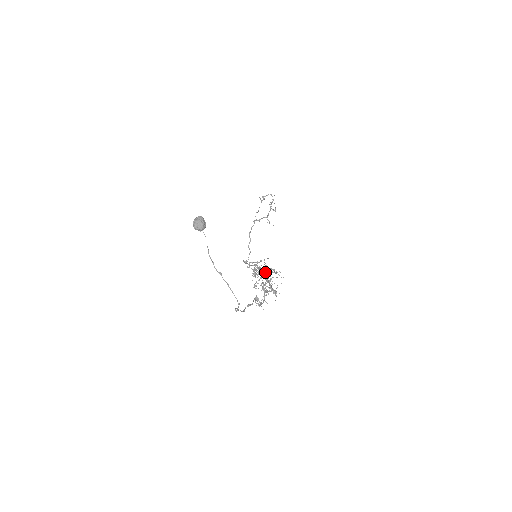
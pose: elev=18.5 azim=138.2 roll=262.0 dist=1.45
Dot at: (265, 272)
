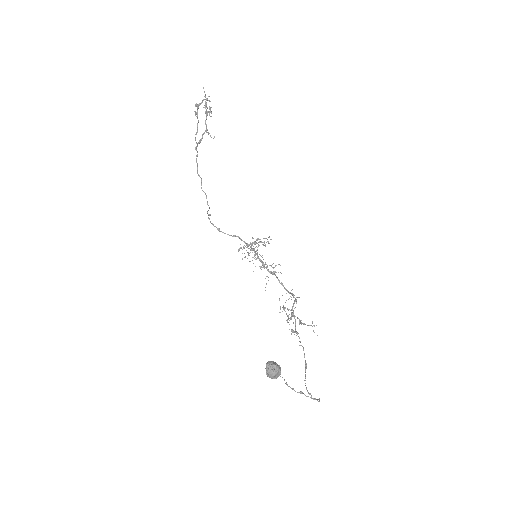
Dot at: occluded
